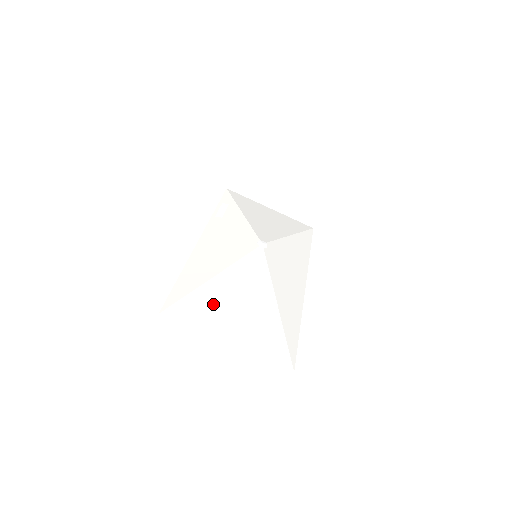
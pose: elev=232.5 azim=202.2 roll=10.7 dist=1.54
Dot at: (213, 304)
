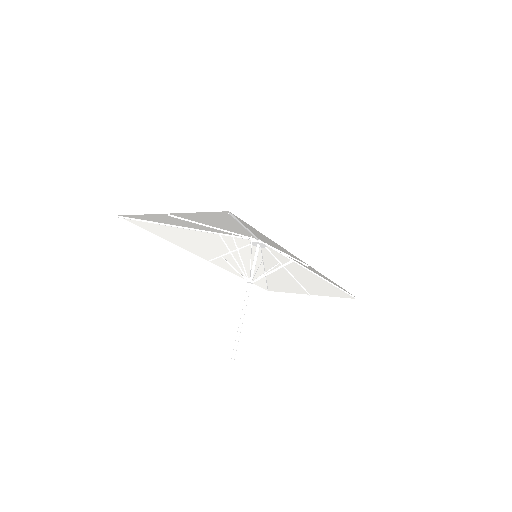
Dot at: (175, 222)
